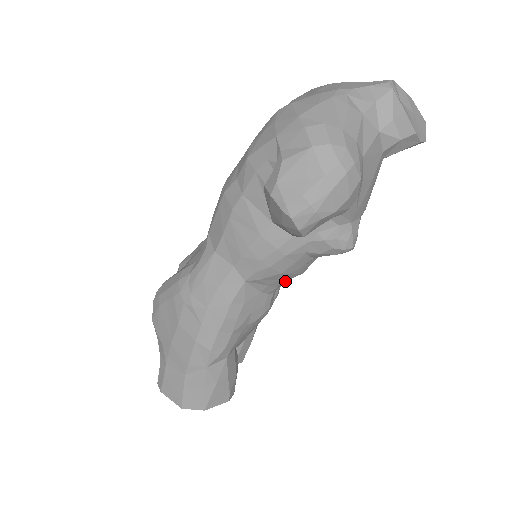
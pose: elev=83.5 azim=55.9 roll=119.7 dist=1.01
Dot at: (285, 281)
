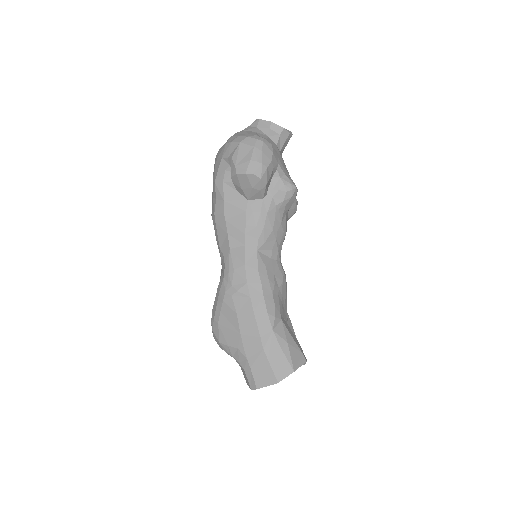
Dot at: (280, 246)
